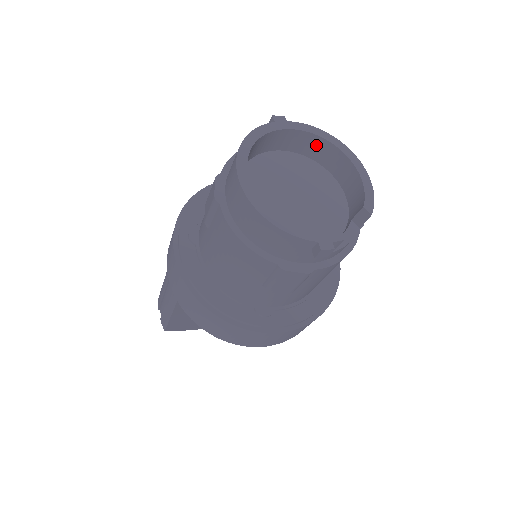
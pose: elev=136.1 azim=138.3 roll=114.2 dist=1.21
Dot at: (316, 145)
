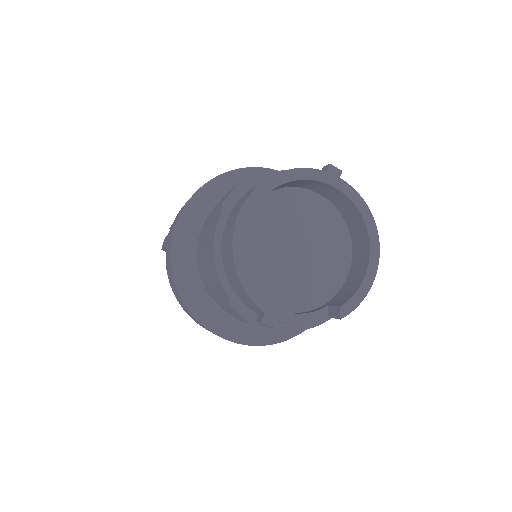
Dot at: (354, 216)
